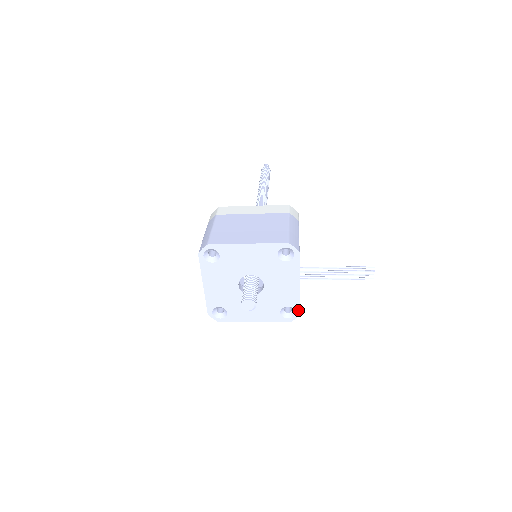
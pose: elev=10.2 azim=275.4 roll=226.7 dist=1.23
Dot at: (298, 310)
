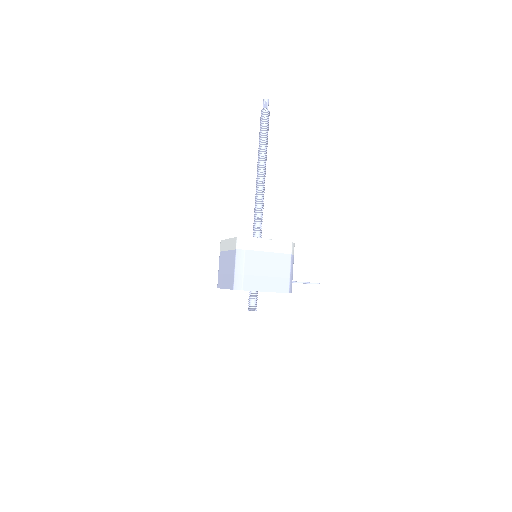
Dot at: occluded
